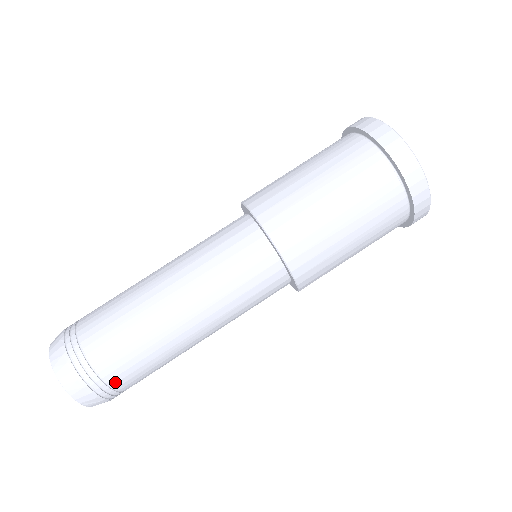
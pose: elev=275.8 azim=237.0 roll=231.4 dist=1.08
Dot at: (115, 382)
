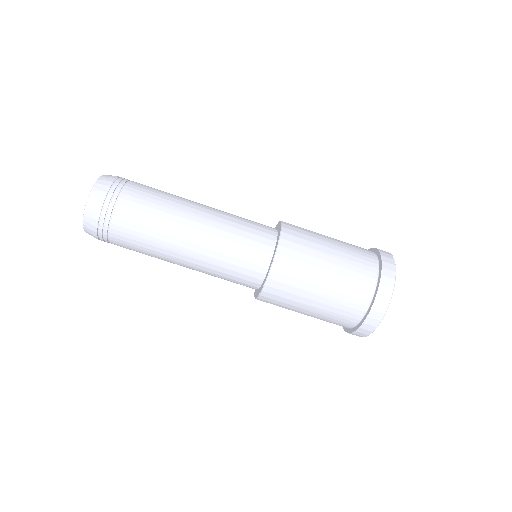
Dot at: occluded
